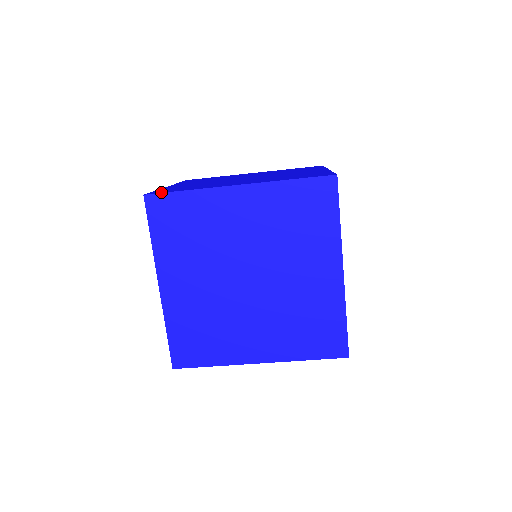
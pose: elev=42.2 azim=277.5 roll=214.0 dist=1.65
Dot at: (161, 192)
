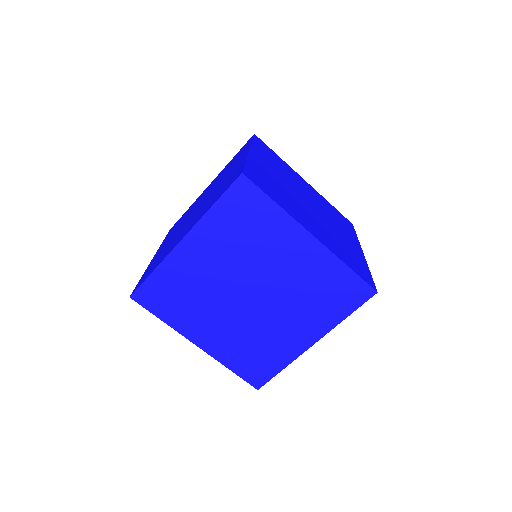
Dot at: occluded
